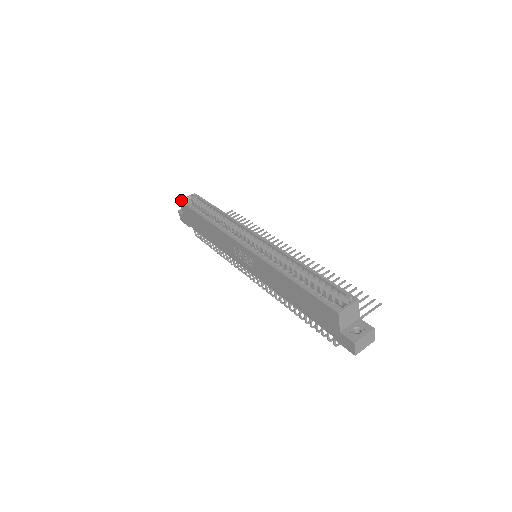
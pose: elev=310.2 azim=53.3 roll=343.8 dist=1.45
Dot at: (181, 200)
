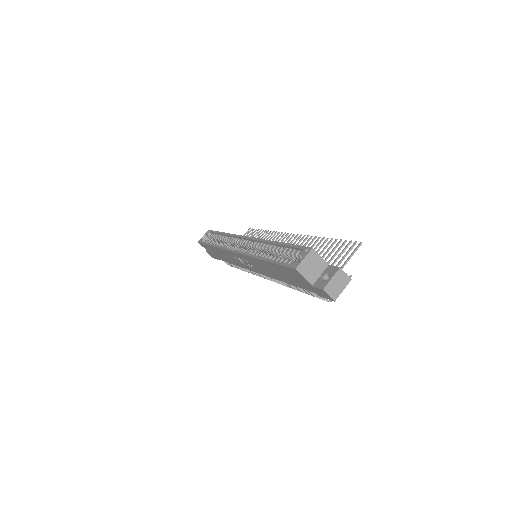
Dot at: (199, 241)
